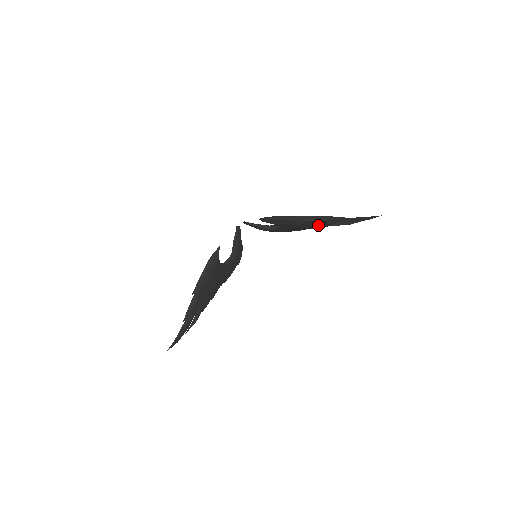
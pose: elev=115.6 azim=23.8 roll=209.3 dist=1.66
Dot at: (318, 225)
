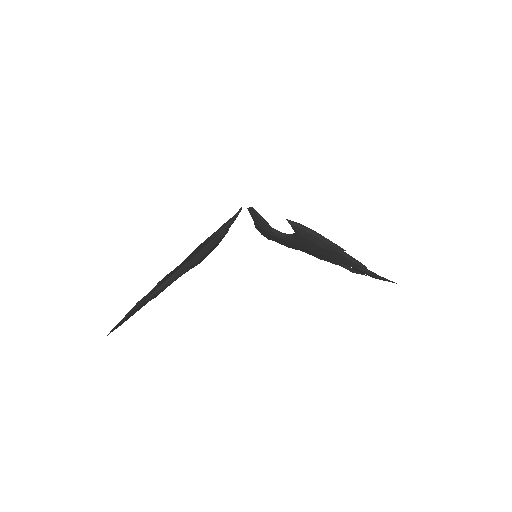
Dot at: (332, 258)
